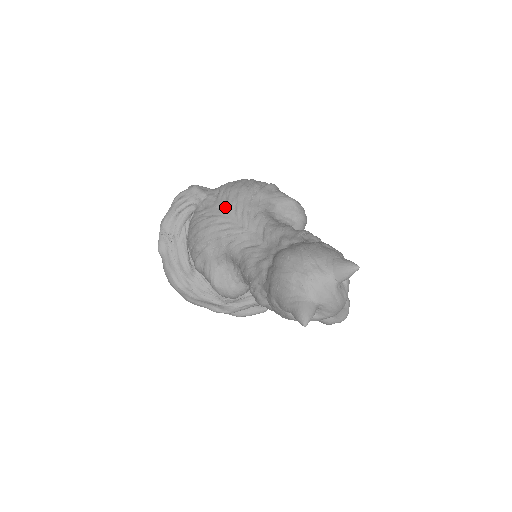
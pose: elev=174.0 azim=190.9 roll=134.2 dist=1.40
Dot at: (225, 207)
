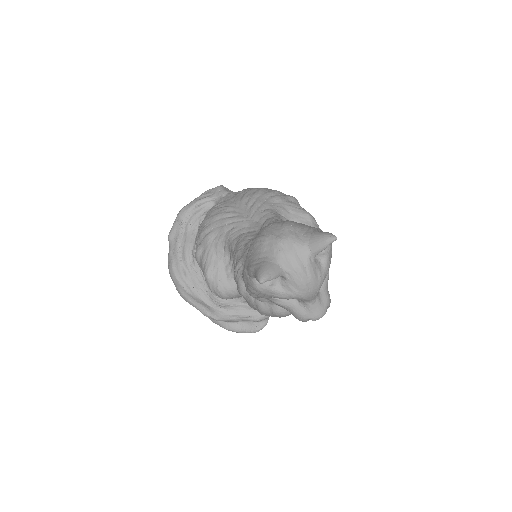
Dot at: (239, 200)
